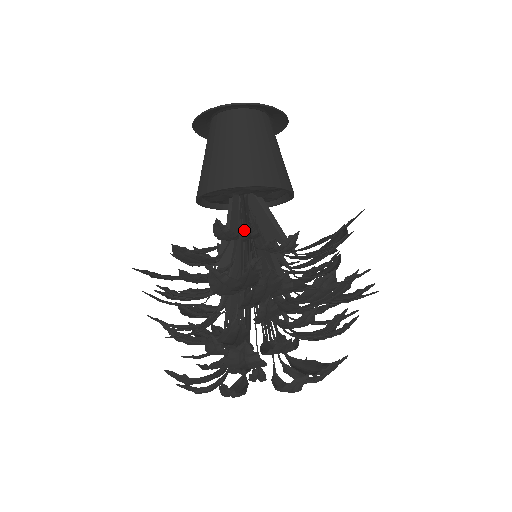
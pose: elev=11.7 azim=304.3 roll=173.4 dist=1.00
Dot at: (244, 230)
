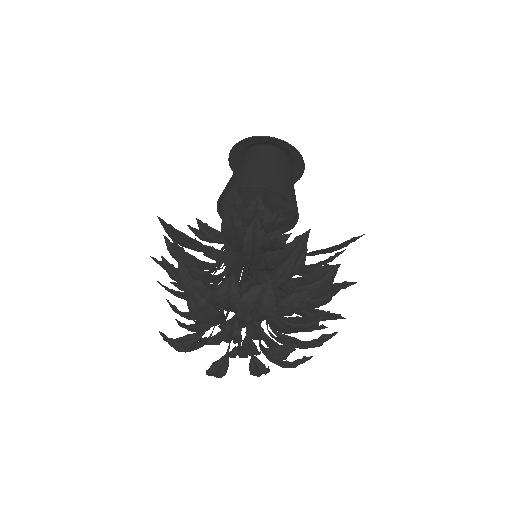
Dot at: (276, 212)
